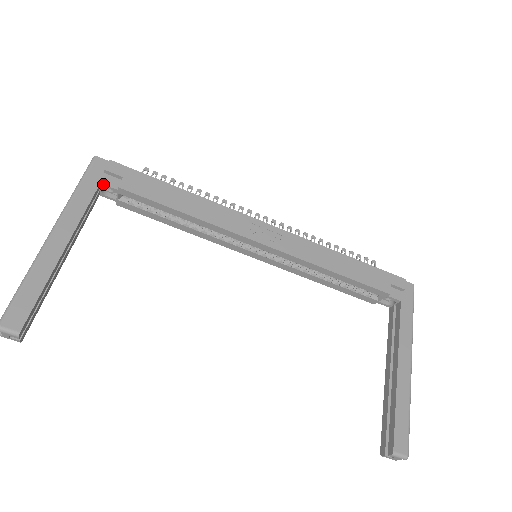
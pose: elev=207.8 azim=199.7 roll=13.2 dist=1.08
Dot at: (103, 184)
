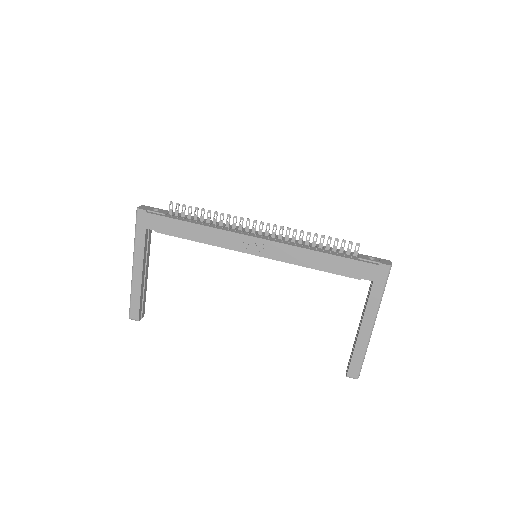
Dot at: occluded
